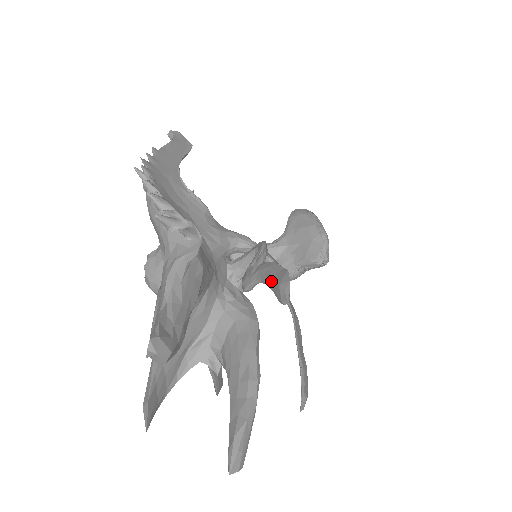
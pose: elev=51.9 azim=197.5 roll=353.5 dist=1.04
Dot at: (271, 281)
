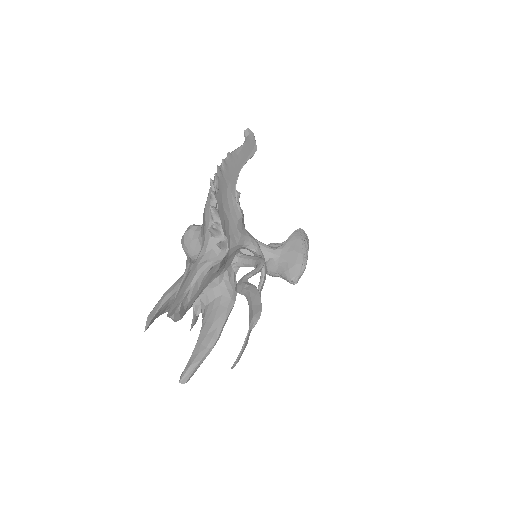
Dot at: (251, 307)
